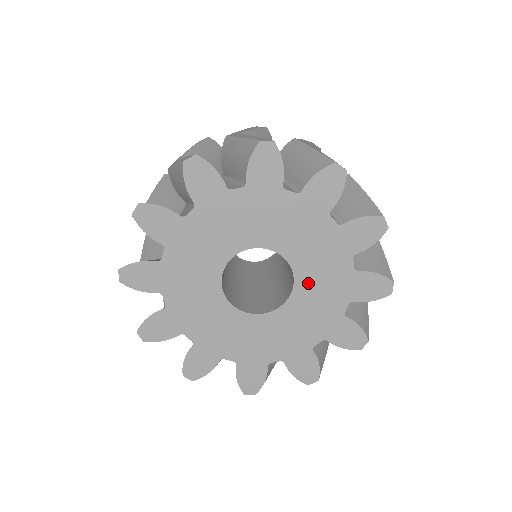
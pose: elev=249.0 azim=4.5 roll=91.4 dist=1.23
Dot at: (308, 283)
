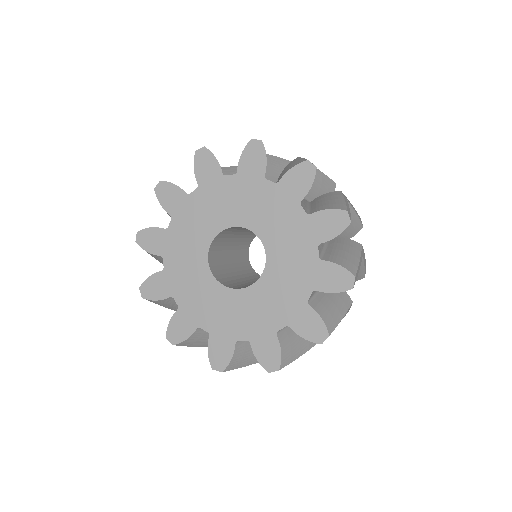
Dot at: (262, 224)
